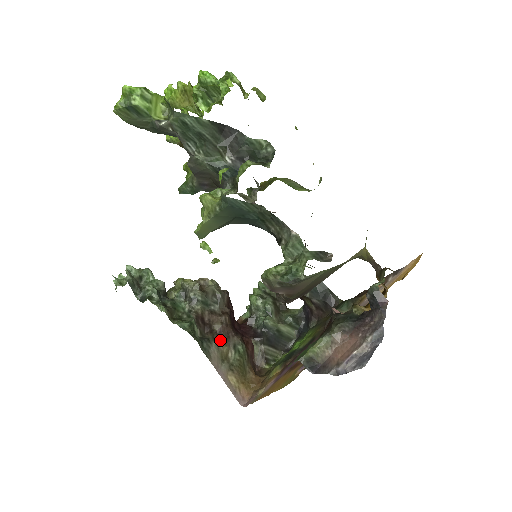
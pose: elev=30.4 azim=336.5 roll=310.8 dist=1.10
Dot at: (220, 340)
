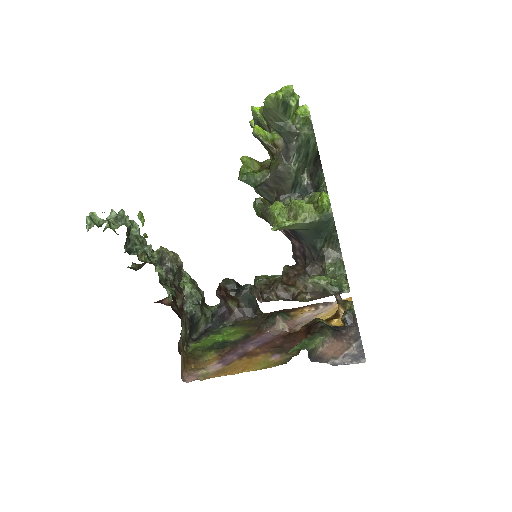
Dot at: occluded
